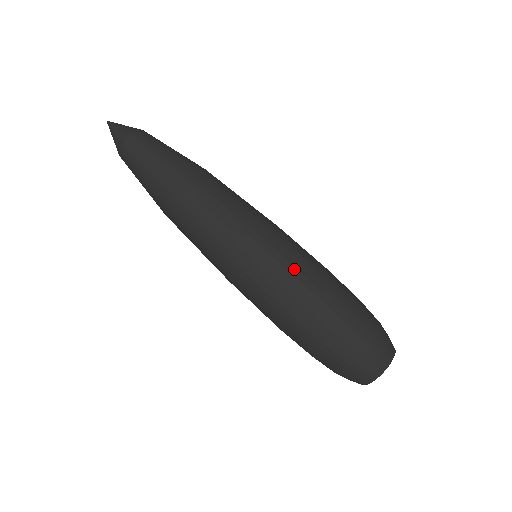
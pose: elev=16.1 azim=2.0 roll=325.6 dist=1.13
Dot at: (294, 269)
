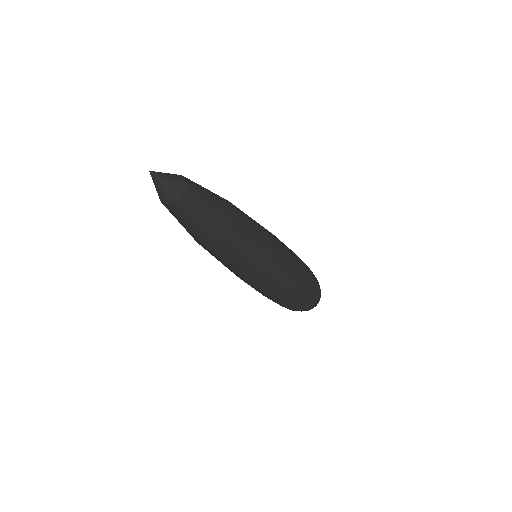
Dot at: (293, 260)
